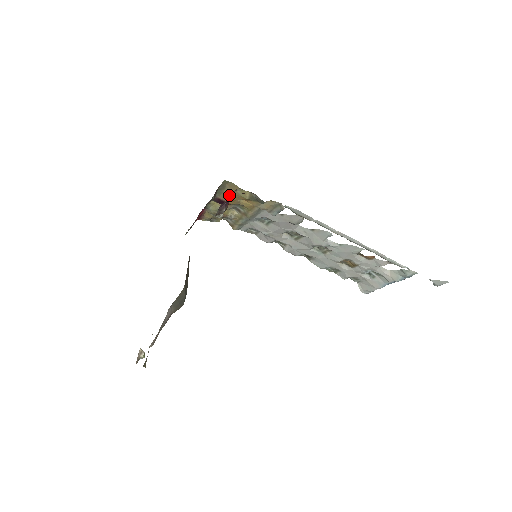
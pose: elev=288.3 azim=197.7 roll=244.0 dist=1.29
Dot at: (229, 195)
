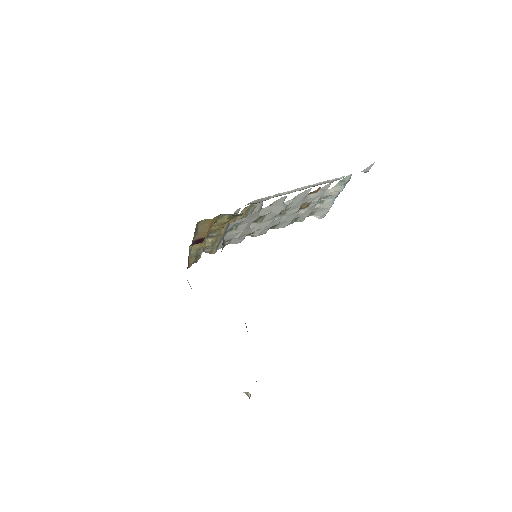
Dot at: (203, 231)
